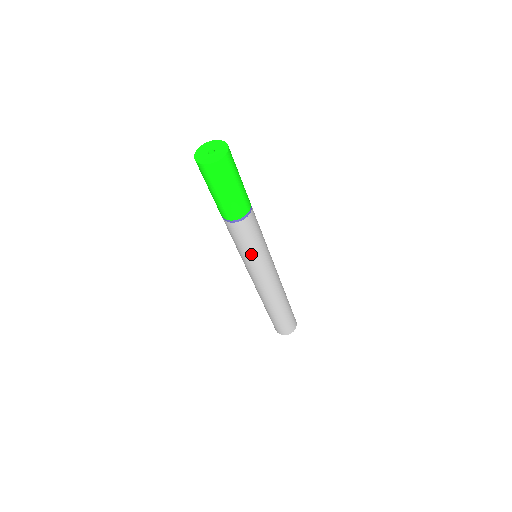
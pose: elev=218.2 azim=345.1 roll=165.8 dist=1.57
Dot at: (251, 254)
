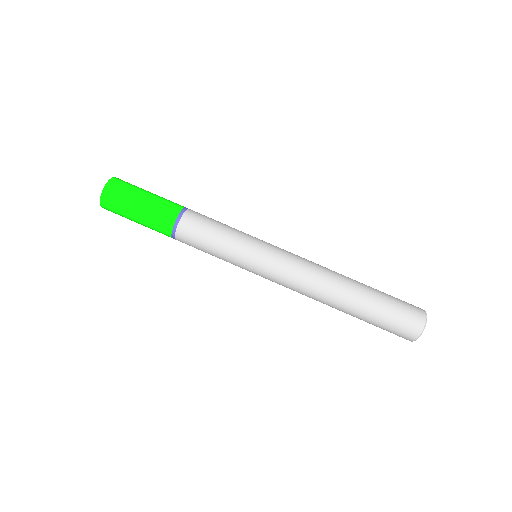
Dot at: (231, 248)
